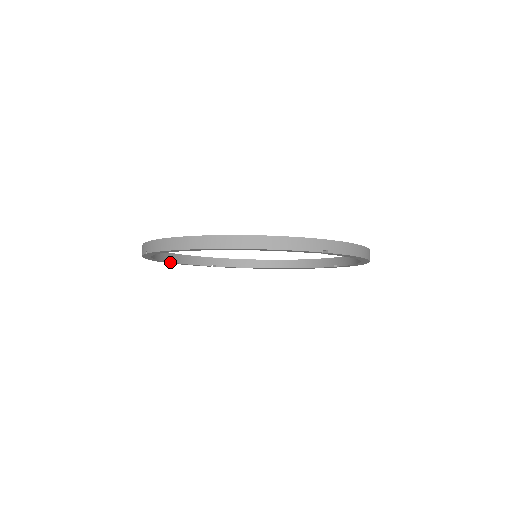
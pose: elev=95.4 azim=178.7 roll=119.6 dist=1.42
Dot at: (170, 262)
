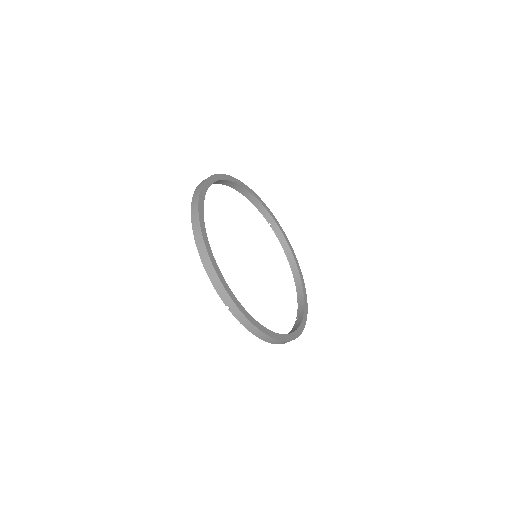
Dot at: (242, 194)
